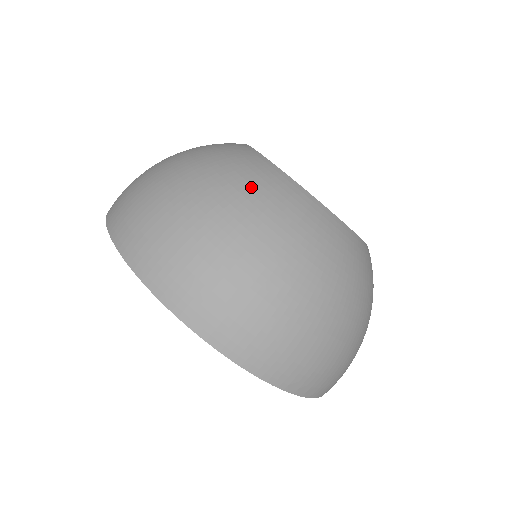
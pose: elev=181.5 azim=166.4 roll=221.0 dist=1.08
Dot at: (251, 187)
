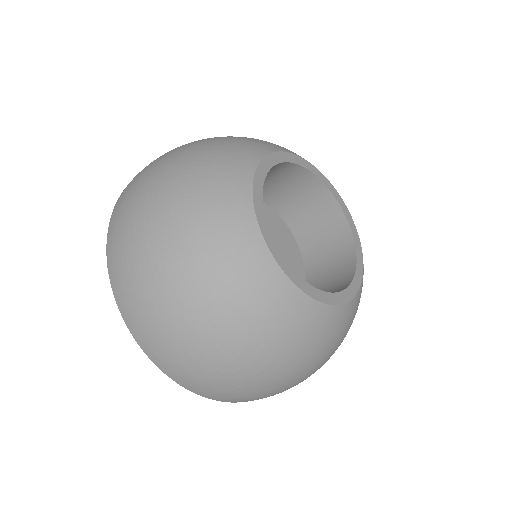
Dot at: (207, 172)
